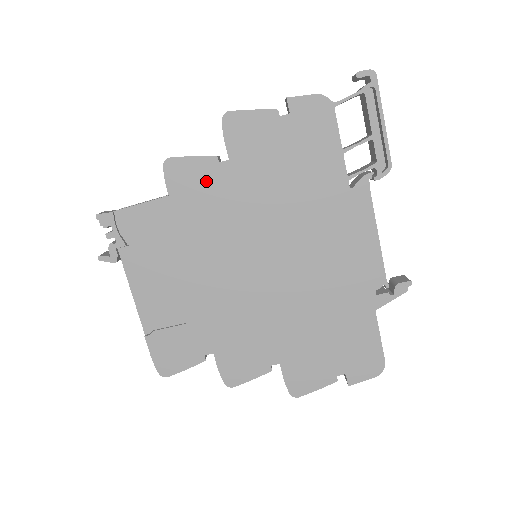
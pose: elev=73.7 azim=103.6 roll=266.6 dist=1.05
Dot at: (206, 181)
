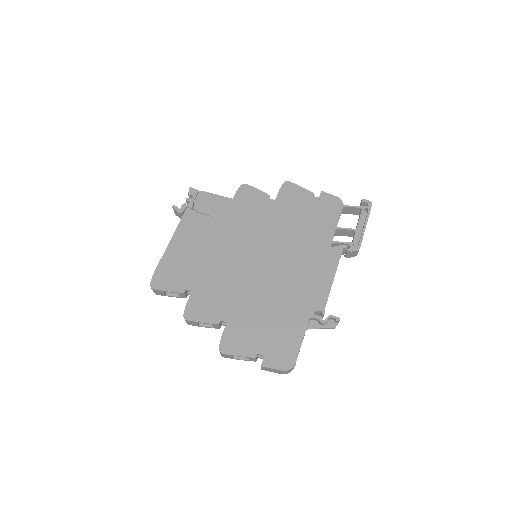
Dot at: (257, 203)
